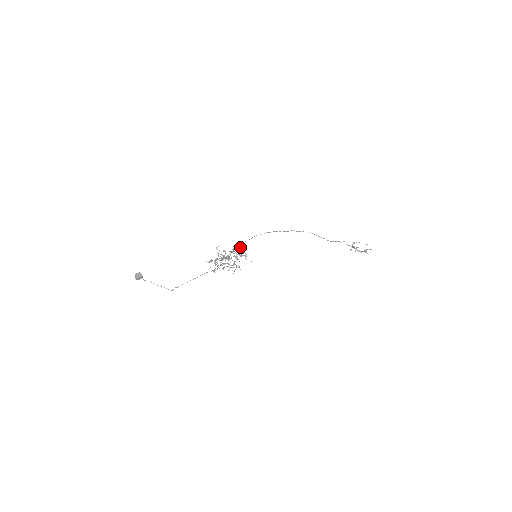
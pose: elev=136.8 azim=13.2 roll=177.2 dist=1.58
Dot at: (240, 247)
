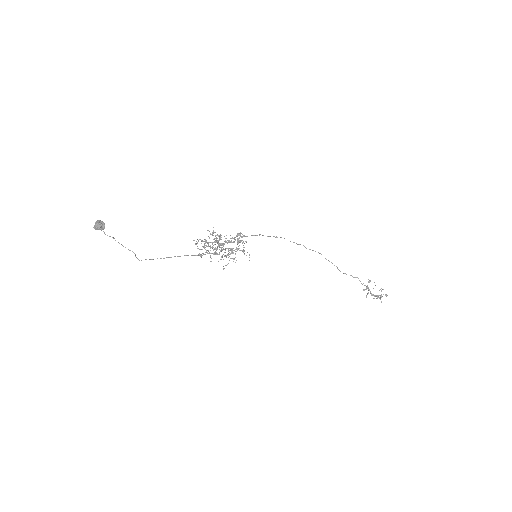
Dot at: (239, 237)
